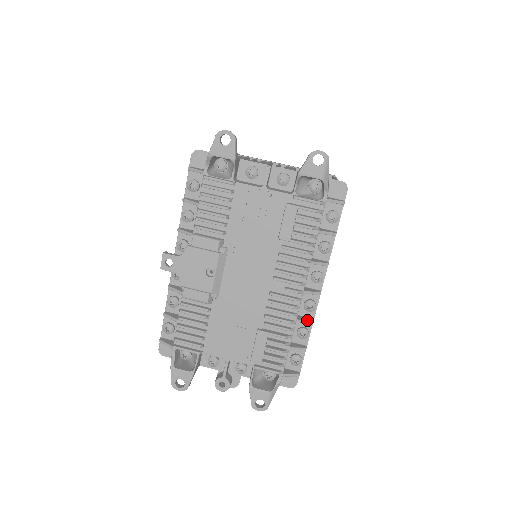
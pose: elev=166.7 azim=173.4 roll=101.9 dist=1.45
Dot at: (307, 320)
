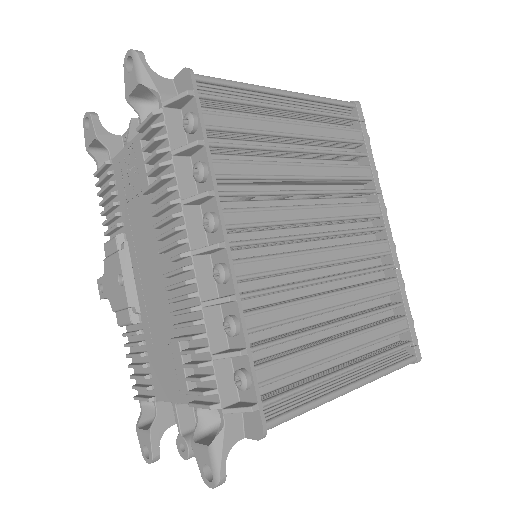
Dot at: (218, 298)
